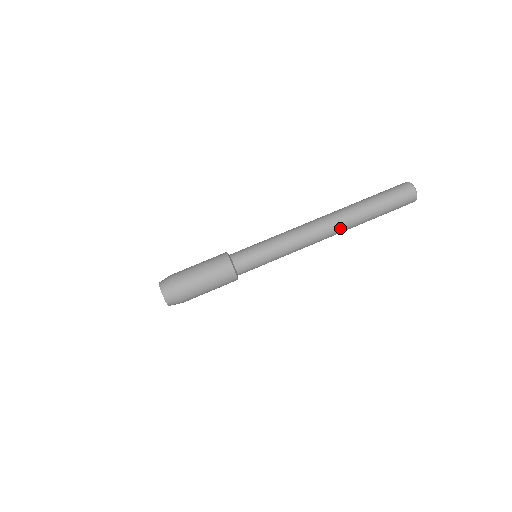
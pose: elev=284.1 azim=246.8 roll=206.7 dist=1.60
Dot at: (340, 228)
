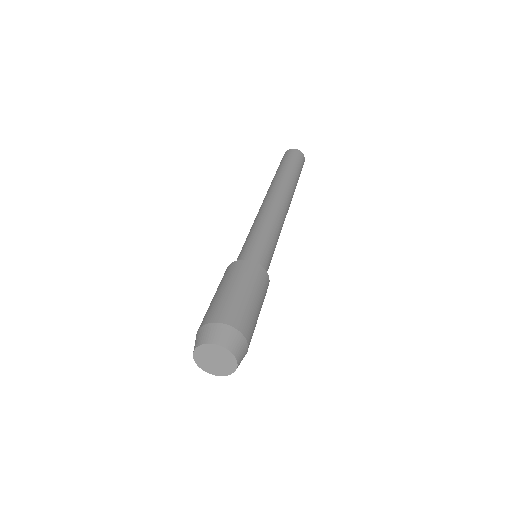
Dot at: (288, 192)
